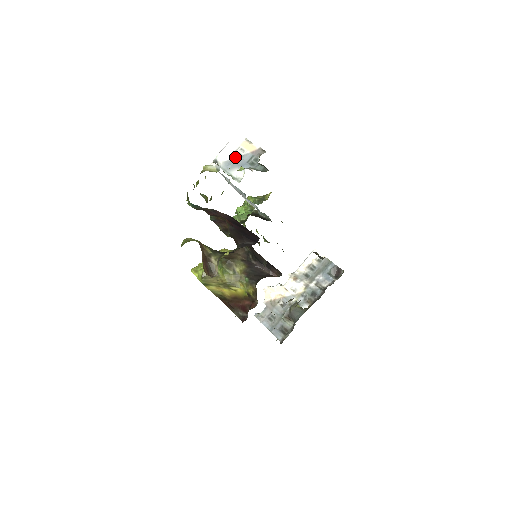
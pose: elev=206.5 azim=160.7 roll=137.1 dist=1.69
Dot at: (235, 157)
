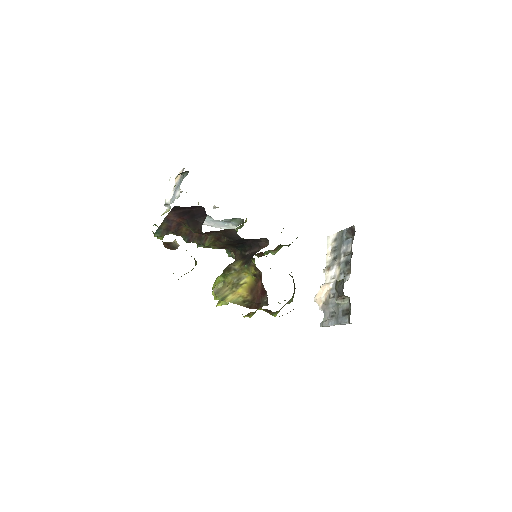
Dot at: (174, 190)
